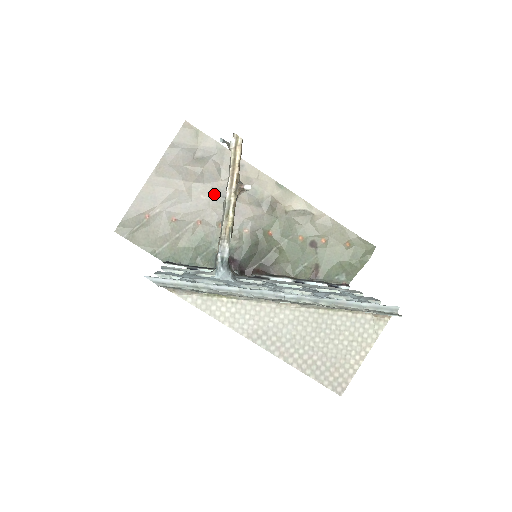
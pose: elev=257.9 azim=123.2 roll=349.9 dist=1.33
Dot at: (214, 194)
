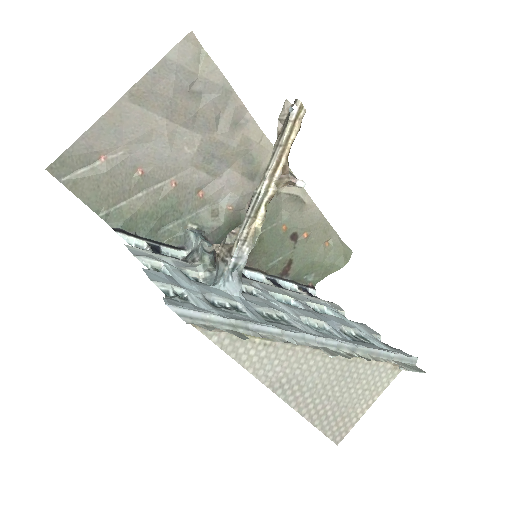
Dot at: (202, 149)
